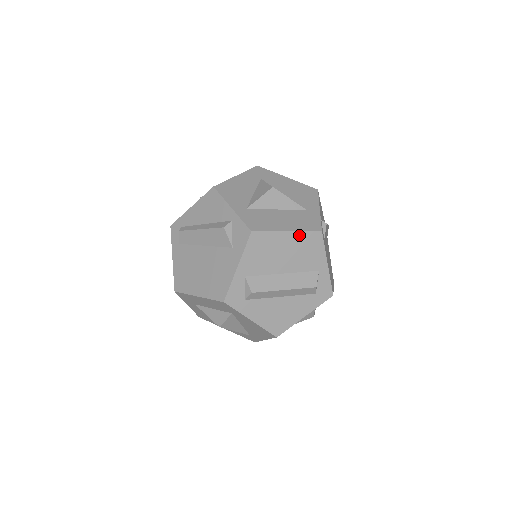
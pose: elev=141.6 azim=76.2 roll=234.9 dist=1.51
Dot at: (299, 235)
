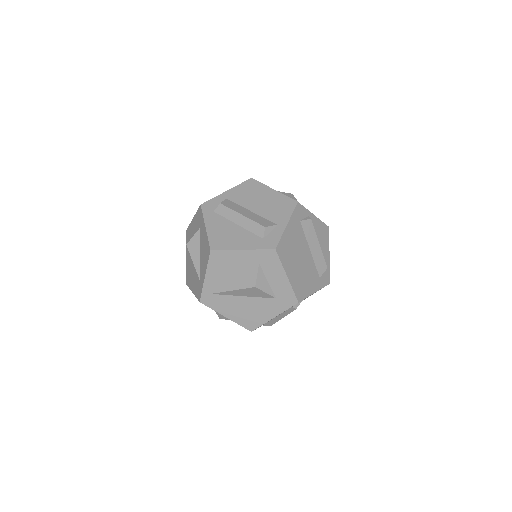
Dot at: (280, 196)
